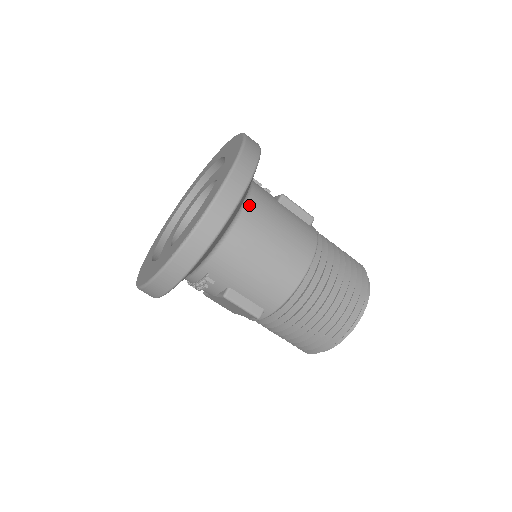
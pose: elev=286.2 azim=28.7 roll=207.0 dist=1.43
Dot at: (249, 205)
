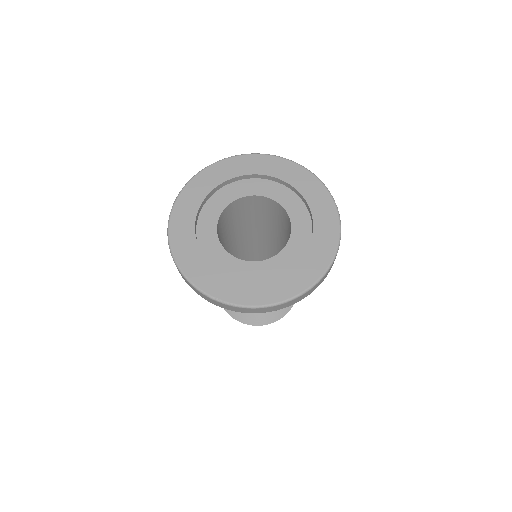
Dot at: occluded
